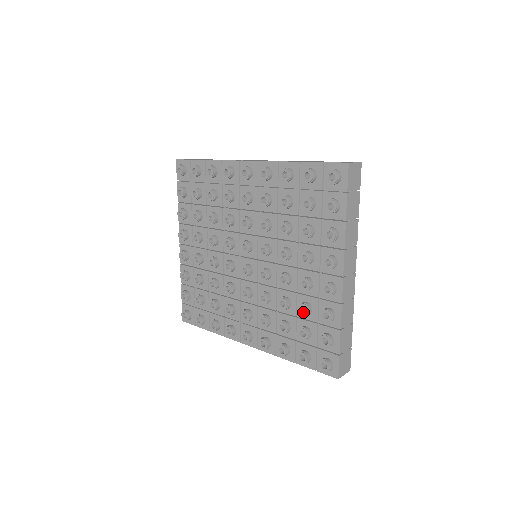
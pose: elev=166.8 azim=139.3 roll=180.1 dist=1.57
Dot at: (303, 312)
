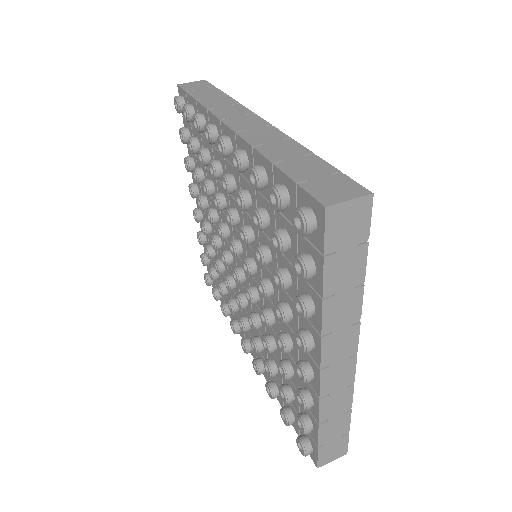
Dot at: (281, 373)
